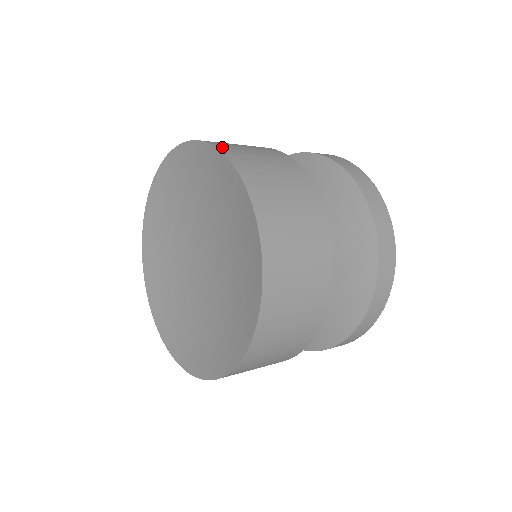
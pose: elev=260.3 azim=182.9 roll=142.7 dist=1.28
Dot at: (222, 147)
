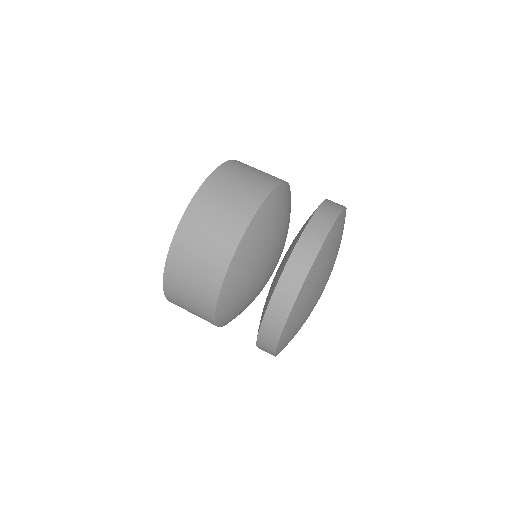
Dot at: (223, 169)
